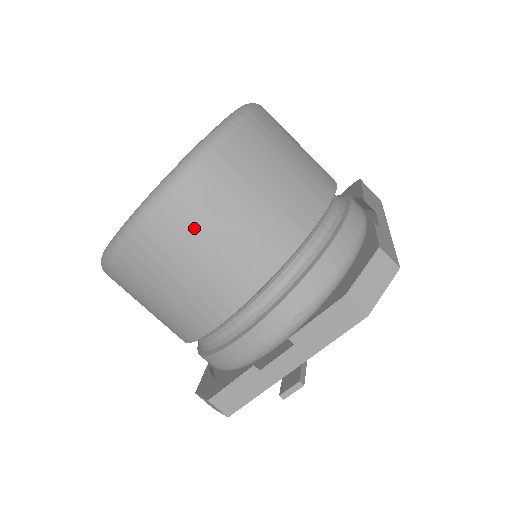
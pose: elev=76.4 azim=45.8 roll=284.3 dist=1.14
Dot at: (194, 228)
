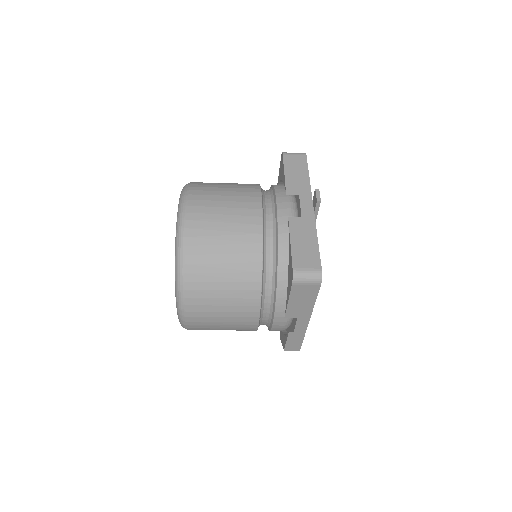
Dot at: occluded
